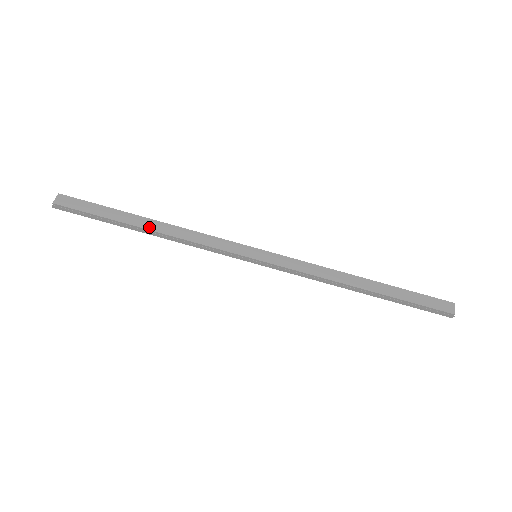
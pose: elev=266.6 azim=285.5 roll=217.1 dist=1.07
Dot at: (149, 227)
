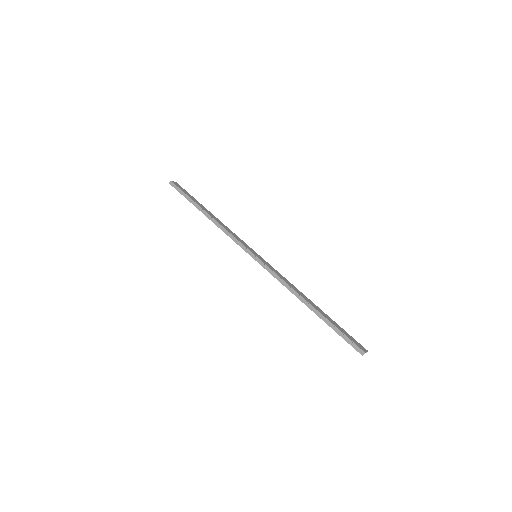
Dot at: (209, 213)
